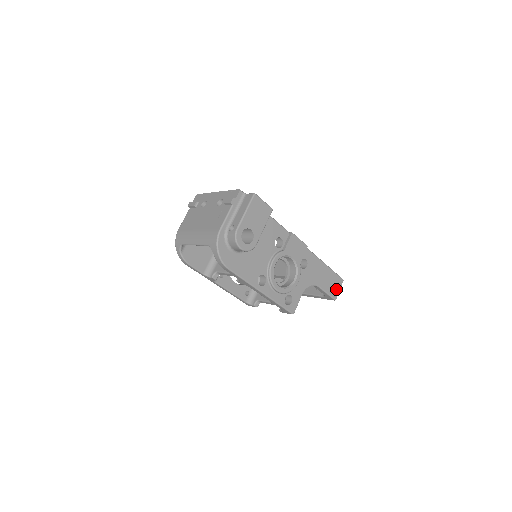
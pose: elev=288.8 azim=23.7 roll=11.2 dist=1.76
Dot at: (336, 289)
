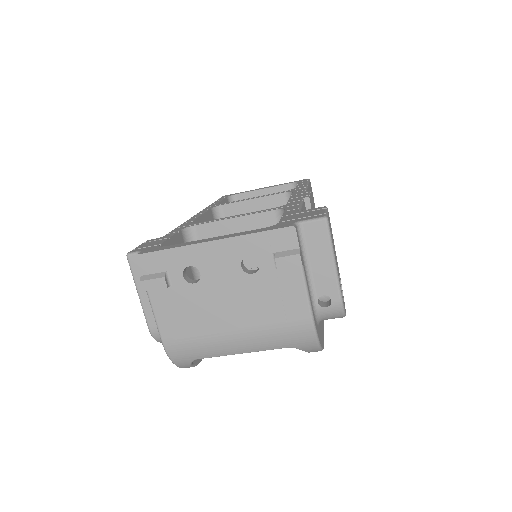
Dot at: (313, 199)
